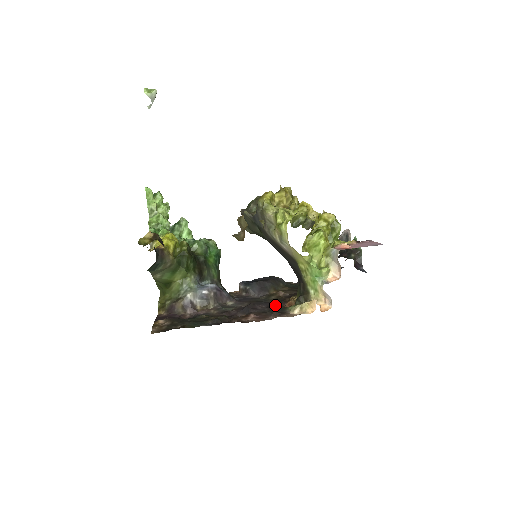
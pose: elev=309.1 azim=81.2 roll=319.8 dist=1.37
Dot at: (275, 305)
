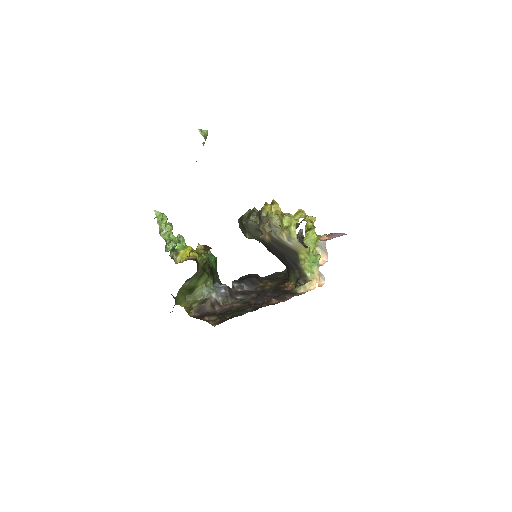
Dot at: (279, 291)
